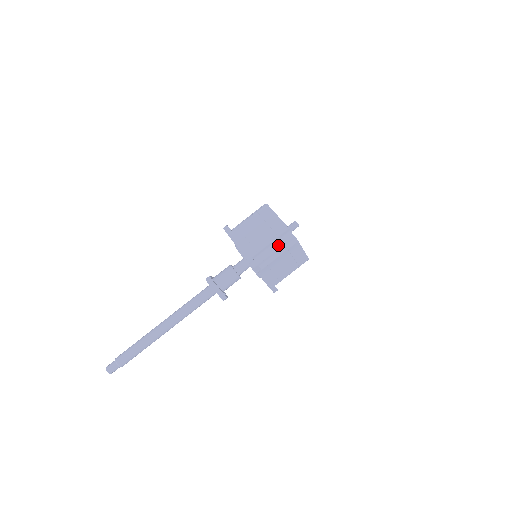
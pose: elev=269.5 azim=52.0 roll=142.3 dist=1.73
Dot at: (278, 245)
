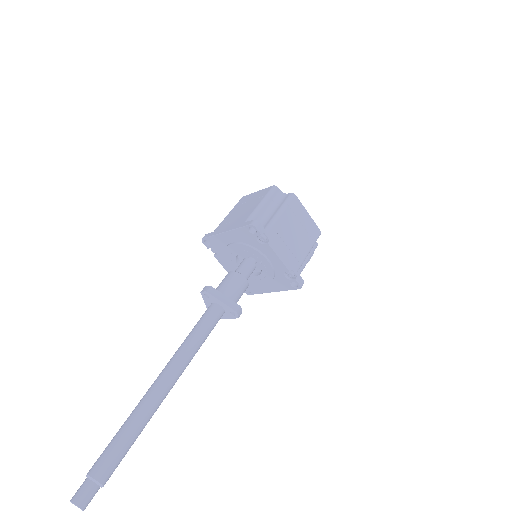
Dot at: (274, 207)
